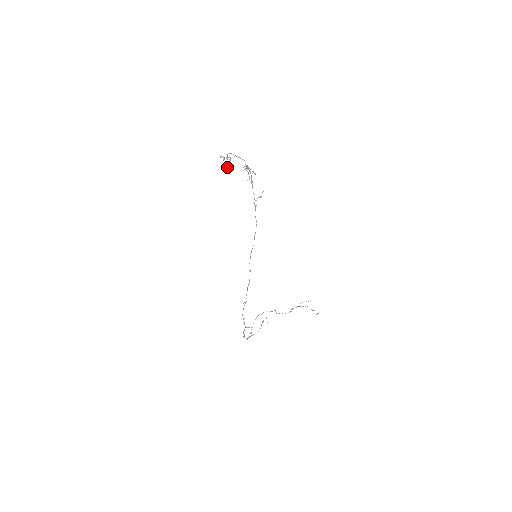
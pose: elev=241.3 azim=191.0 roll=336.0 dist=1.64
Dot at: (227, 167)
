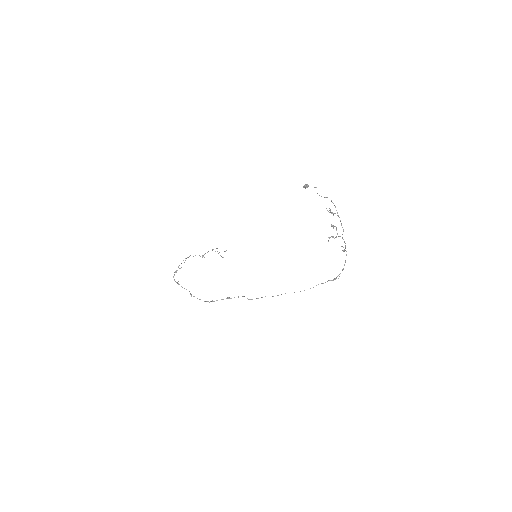
Dot at: (307, 187)
